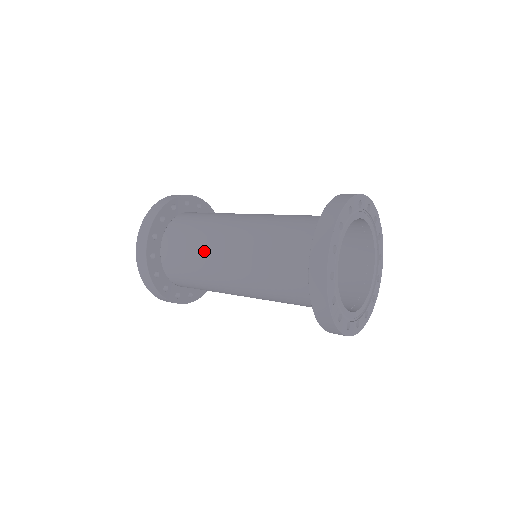
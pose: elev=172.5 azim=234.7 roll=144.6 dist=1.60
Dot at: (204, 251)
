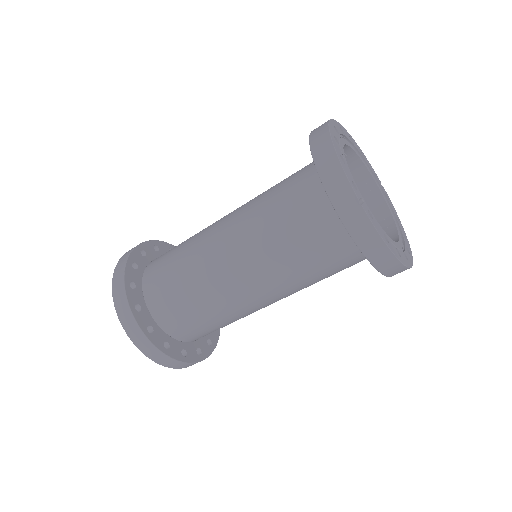
Dot at: (193, 250)
